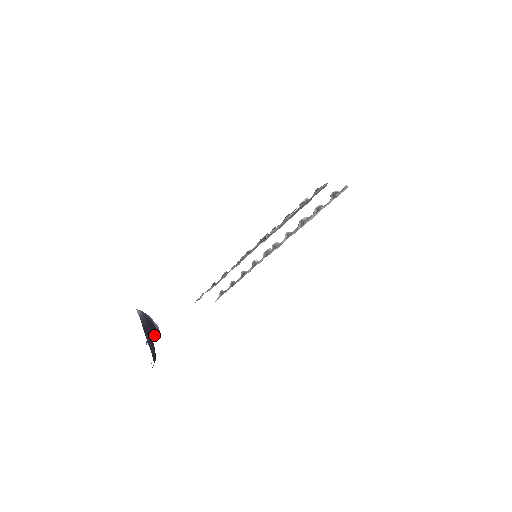
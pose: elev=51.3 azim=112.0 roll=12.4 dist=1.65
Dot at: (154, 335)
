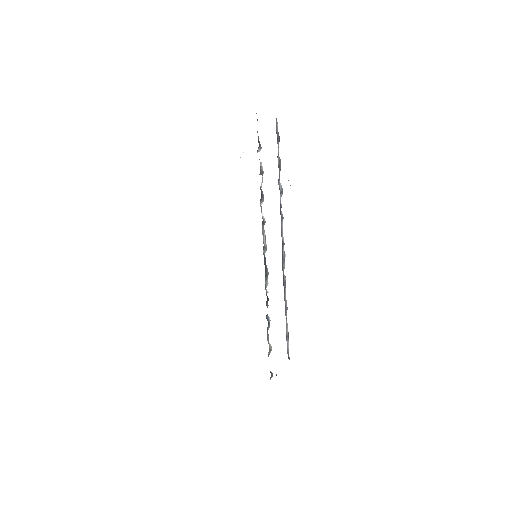
Dot at: occluded
